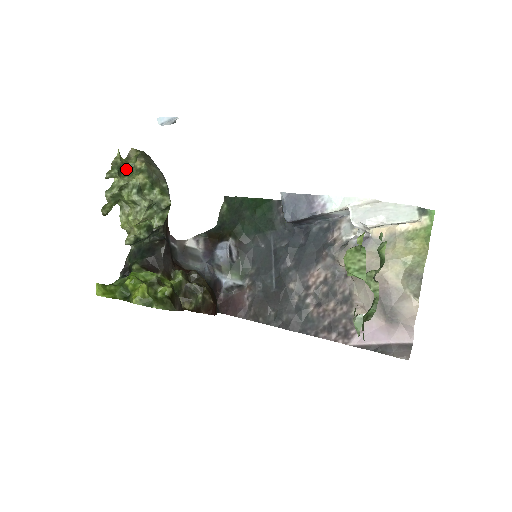
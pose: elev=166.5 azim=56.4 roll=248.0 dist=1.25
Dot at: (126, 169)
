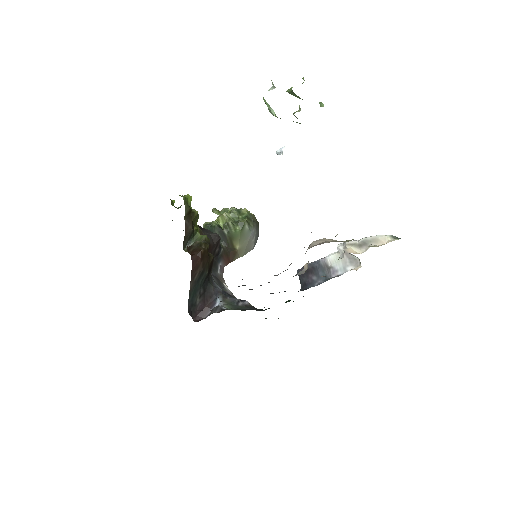
Dot at: occluded
